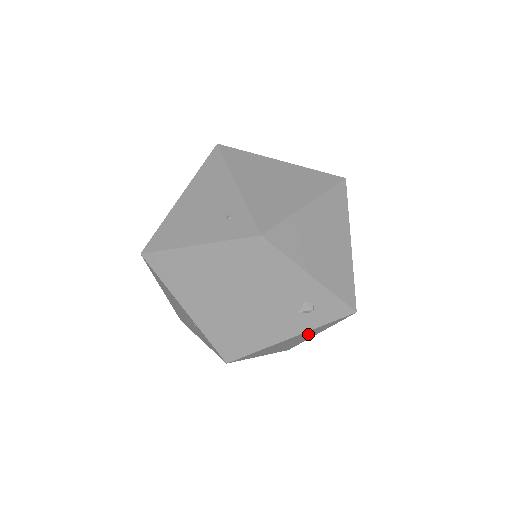
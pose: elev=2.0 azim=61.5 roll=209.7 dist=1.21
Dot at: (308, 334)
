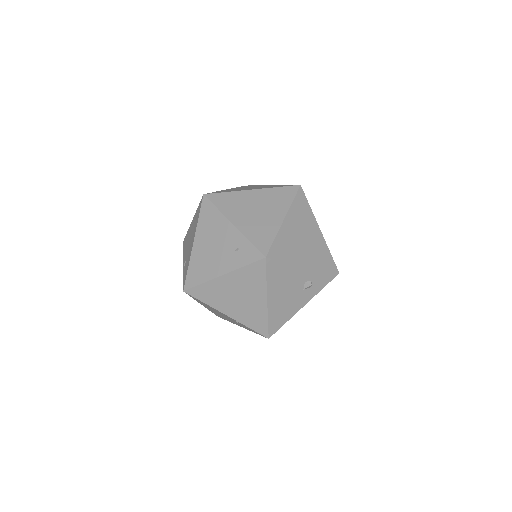
Dot at: occluded
